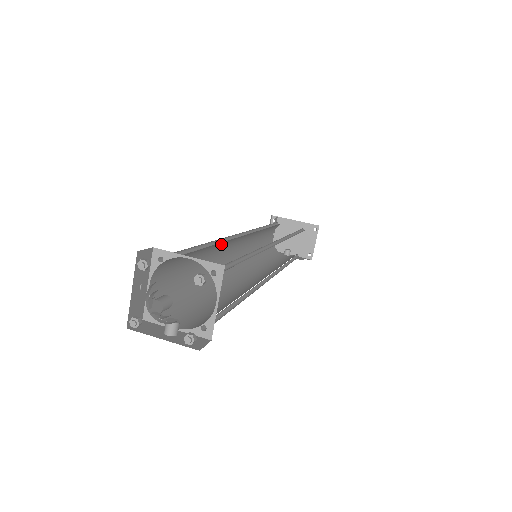
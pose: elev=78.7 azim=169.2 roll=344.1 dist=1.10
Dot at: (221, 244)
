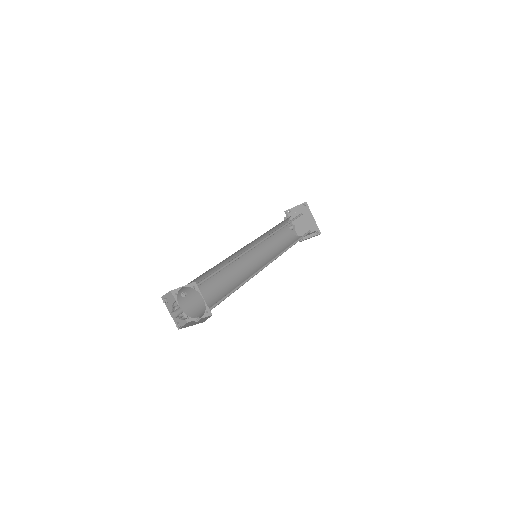
Dot at: (238, 256)
